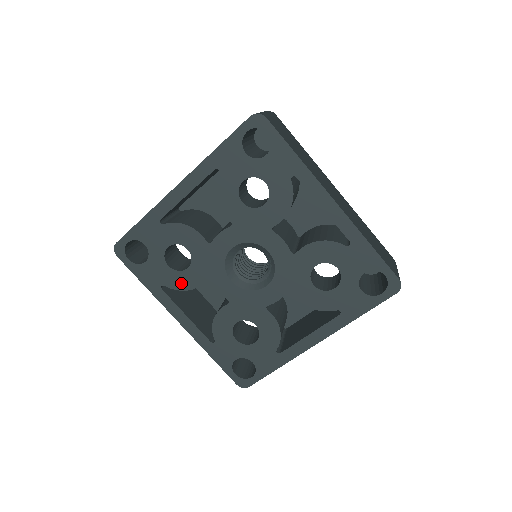
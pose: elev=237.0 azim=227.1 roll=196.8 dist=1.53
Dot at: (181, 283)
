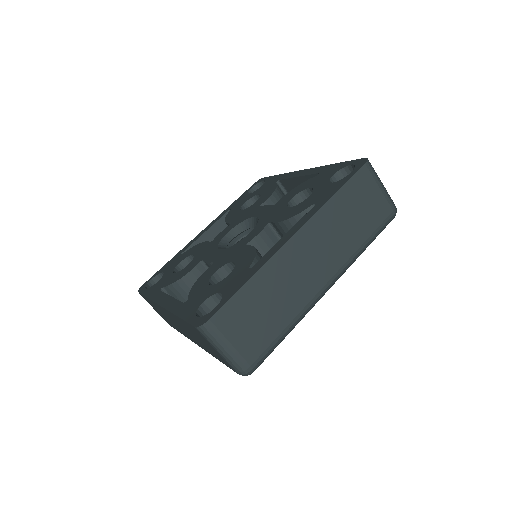
Dot at: (178, 277)
